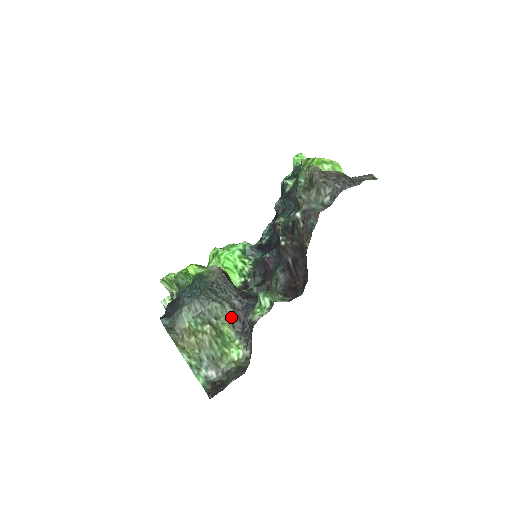
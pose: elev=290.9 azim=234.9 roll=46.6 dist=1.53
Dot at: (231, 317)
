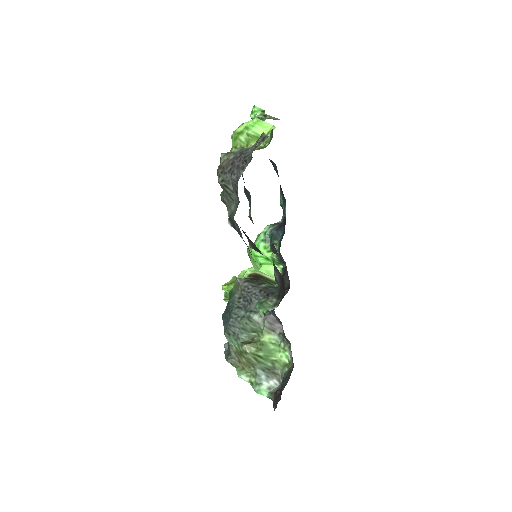
Dot at: (265, 325)
